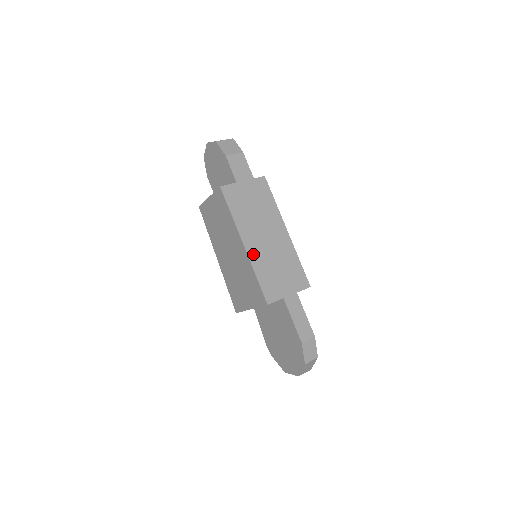
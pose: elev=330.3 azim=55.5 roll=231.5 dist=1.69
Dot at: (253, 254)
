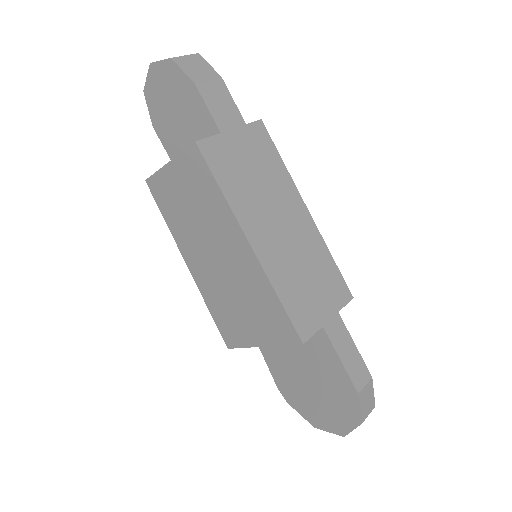
Dot at: (267, 259)
